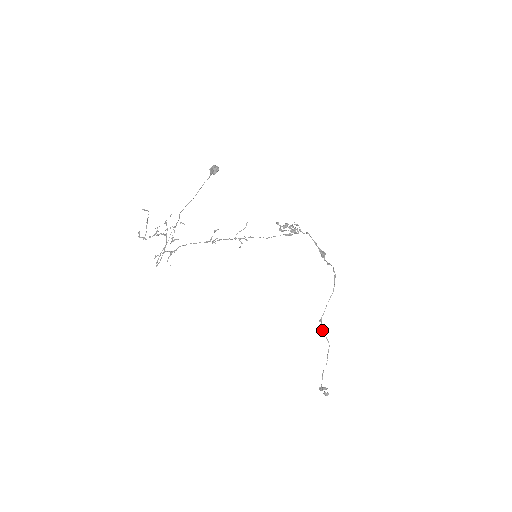
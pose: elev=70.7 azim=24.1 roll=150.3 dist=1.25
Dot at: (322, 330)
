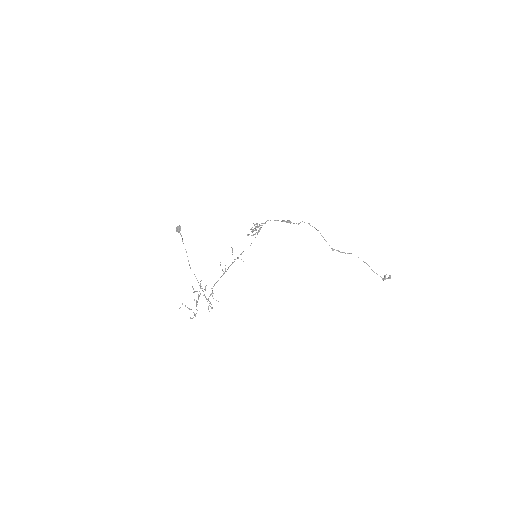
Dot at: occluded
